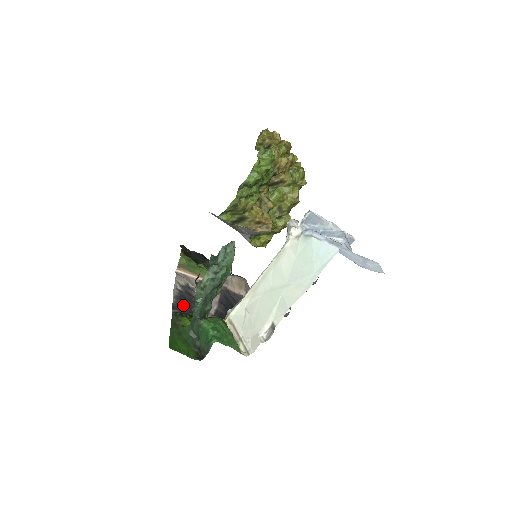
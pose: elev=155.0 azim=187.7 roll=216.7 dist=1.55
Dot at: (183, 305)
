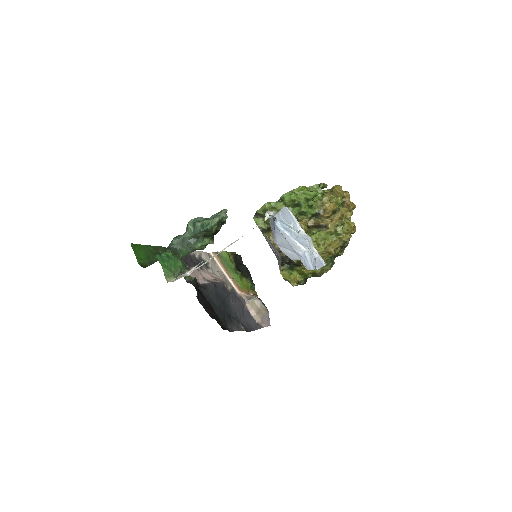
Dot at: (183, 258)
